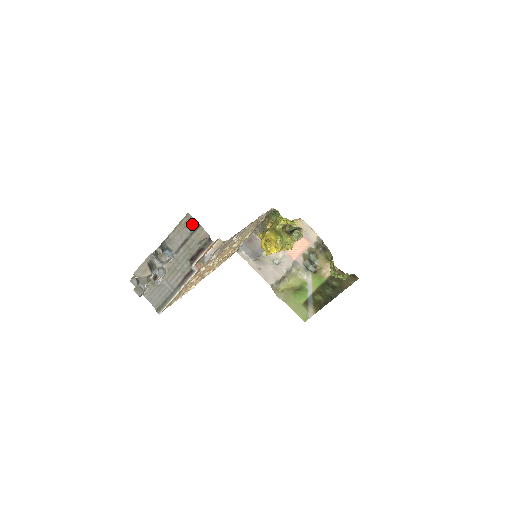
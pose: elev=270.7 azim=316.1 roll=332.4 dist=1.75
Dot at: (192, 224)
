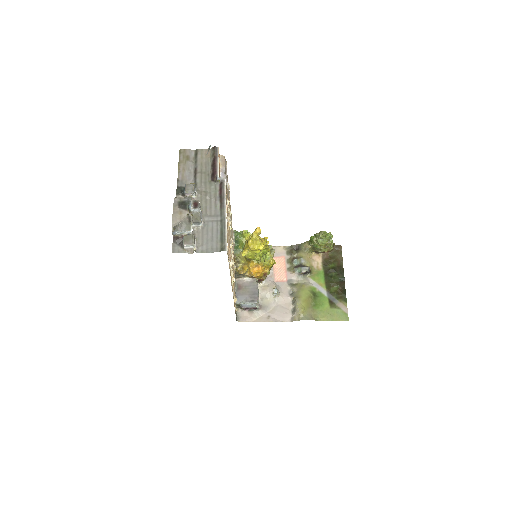
Dot at: (190, 155)
